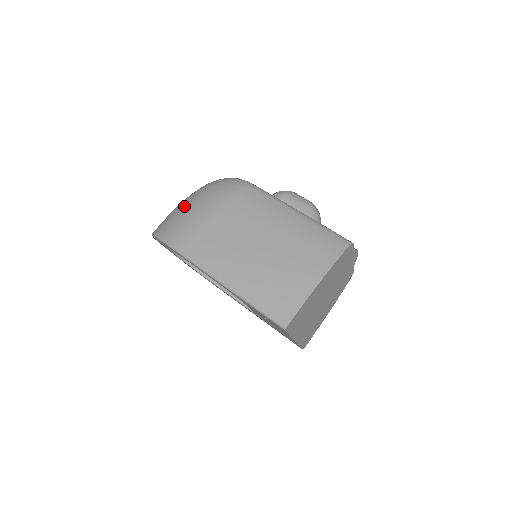
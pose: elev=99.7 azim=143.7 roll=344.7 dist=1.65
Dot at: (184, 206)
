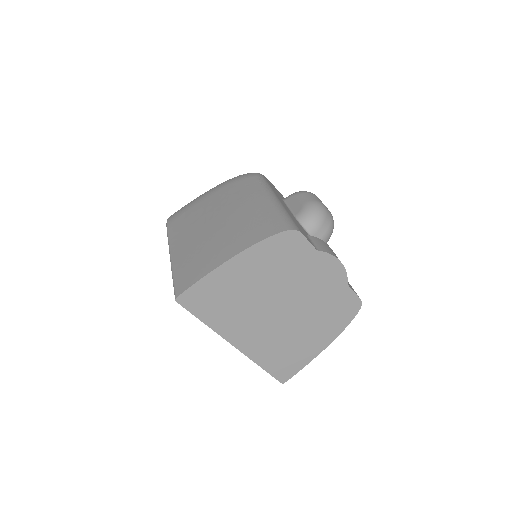
Dot at: occluded
